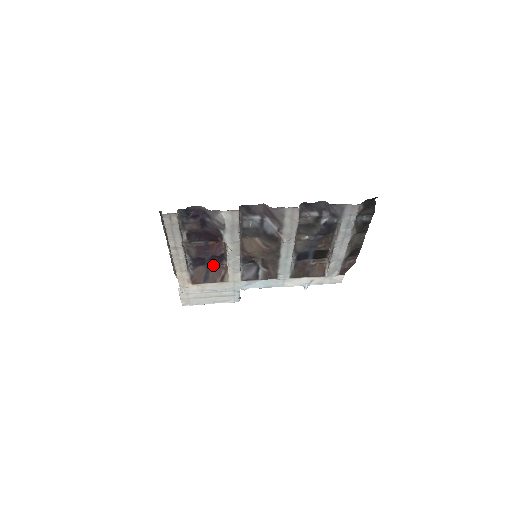
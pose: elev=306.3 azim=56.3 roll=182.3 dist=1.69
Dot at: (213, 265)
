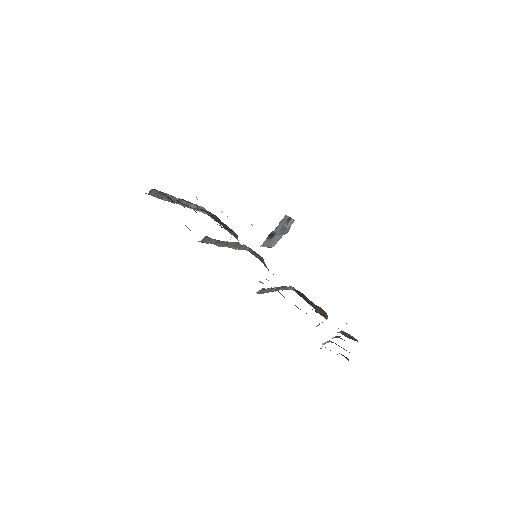
Dot at: occluded
